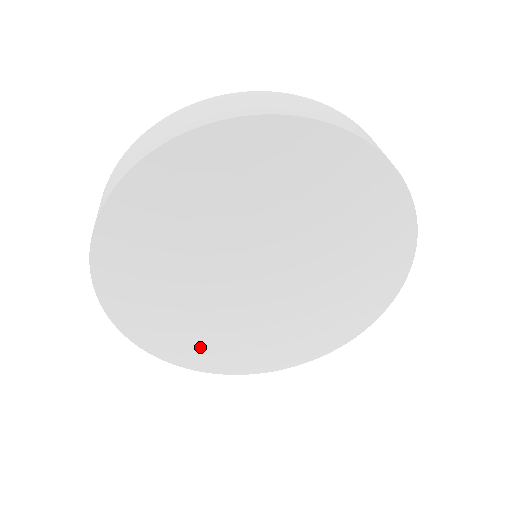
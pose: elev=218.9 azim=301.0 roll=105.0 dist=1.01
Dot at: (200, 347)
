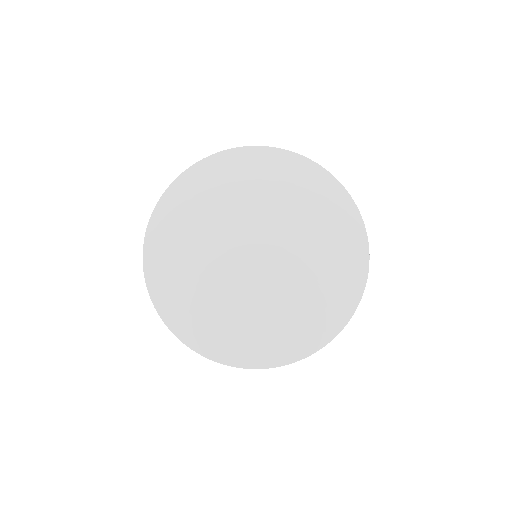
Dot at: (269, 338)
